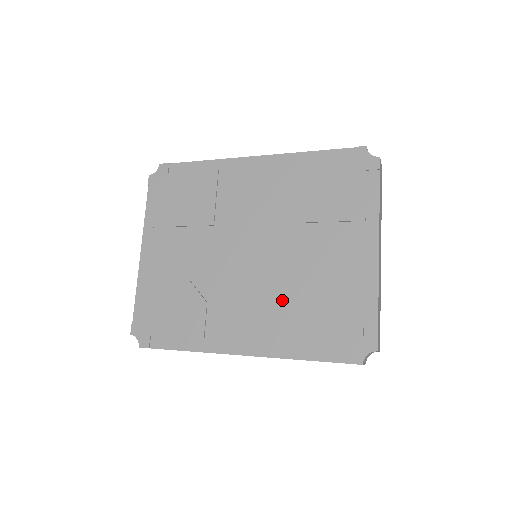
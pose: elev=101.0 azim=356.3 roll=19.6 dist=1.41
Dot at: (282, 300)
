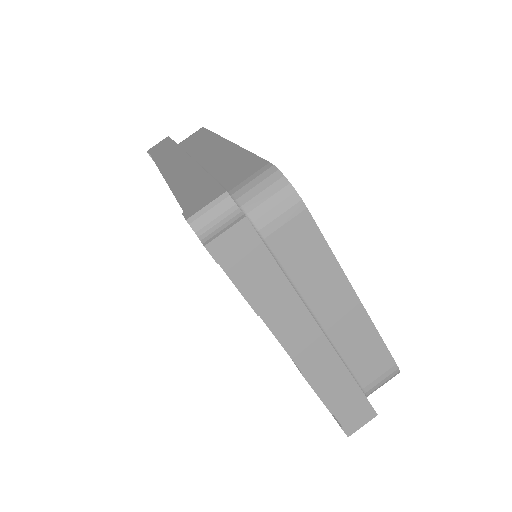
Dot at: occluded
